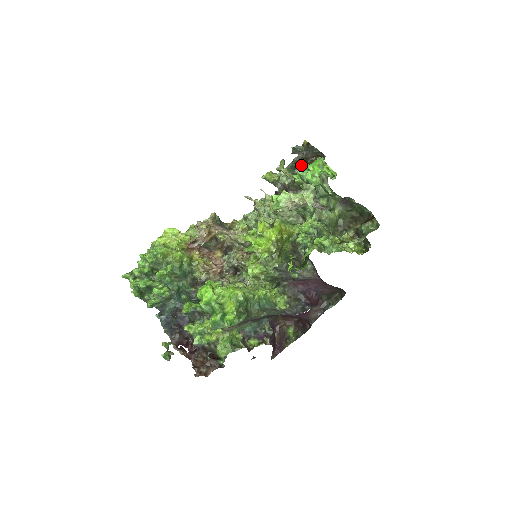
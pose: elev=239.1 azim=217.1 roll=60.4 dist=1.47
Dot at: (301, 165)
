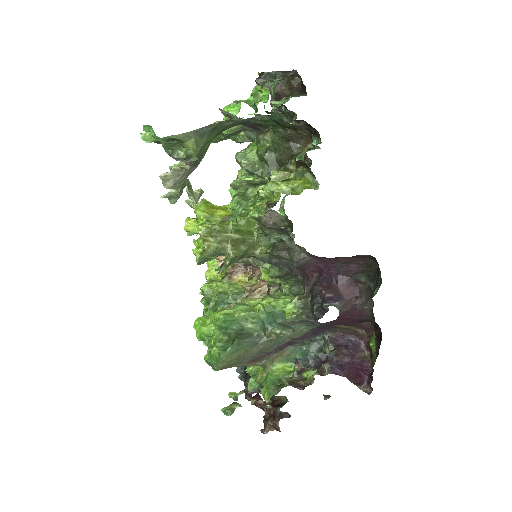
Dot at: (144, 126)
